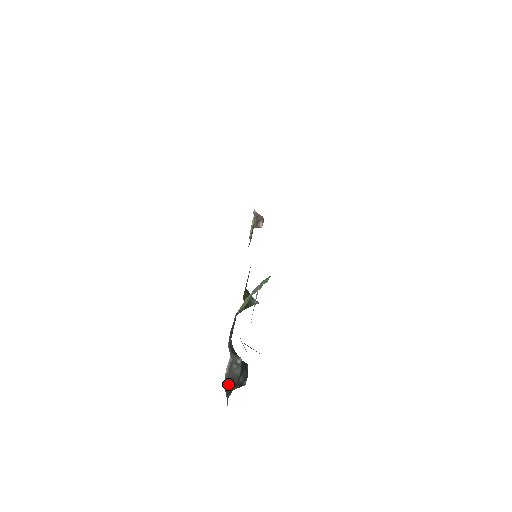
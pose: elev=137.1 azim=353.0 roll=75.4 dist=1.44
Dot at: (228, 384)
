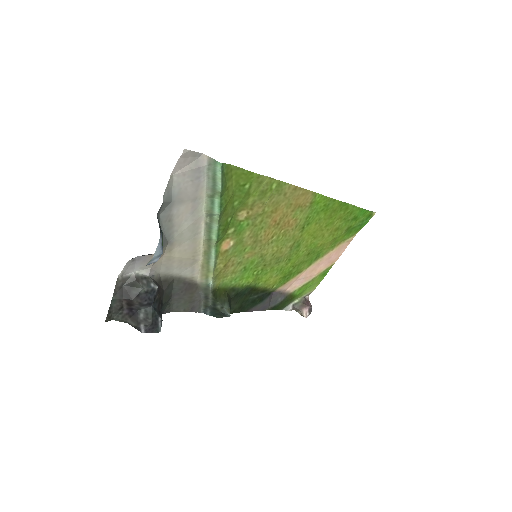
Dot at: (124, 288)
